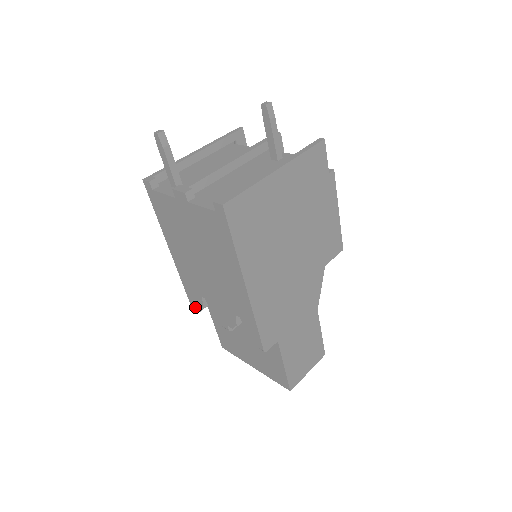
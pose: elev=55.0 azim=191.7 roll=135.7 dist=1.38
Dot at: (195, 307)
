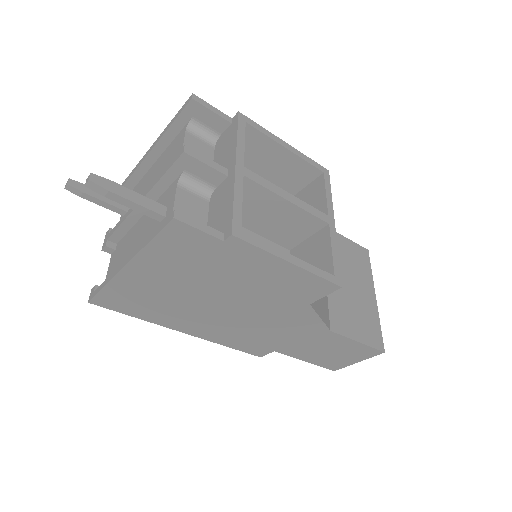
Dot at: occluded
